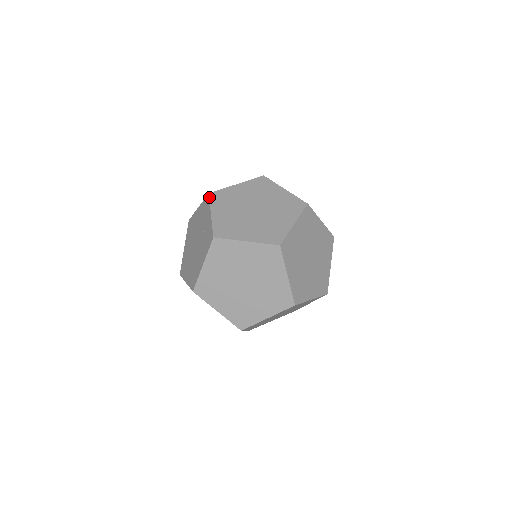
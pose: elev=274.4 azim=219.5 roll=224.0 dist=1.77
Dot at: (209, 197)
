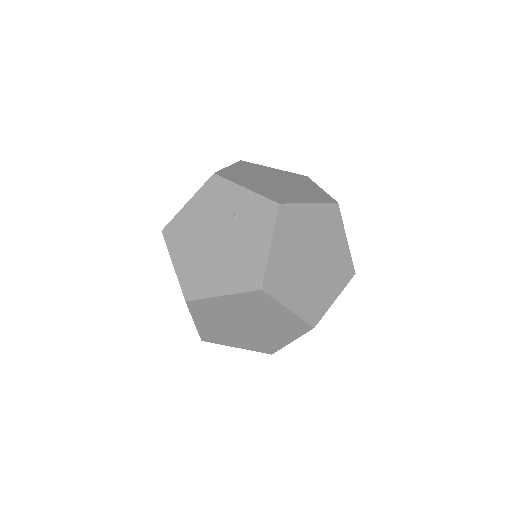
Dot at: (220, 176)
